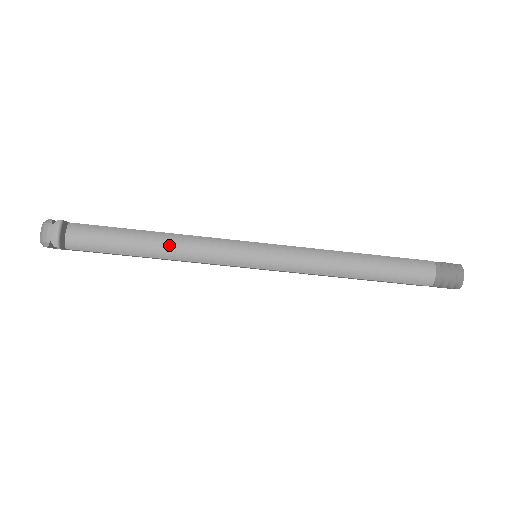
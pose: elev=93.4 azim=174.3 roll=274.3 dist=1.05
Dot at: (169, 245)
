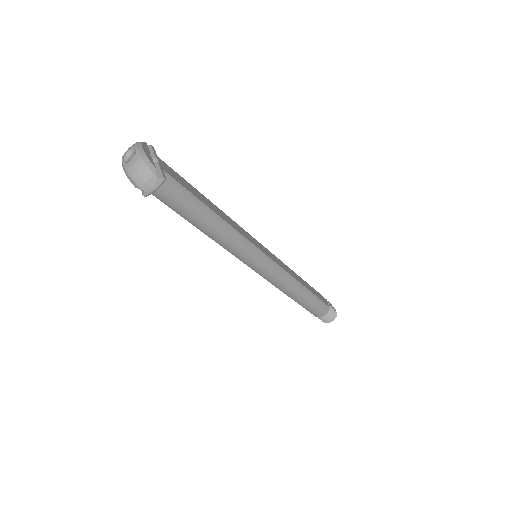
Dot at: (219, 232)
